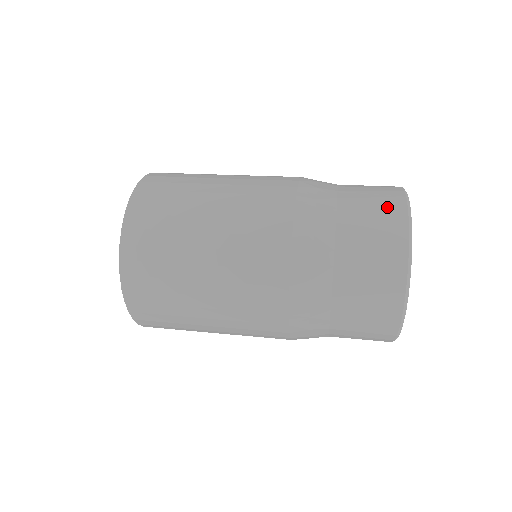
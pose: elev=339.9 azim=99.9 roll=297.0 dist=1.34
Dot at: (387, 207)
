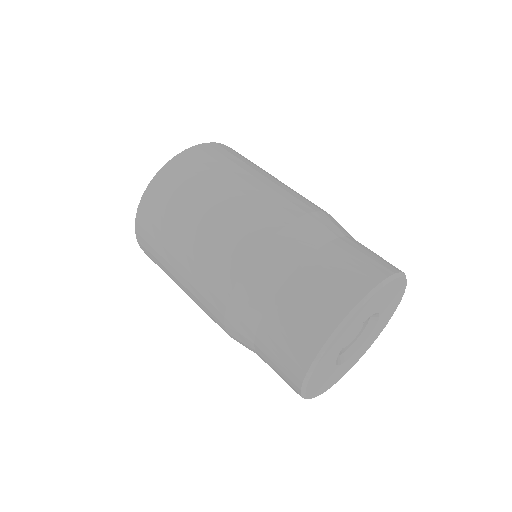
Dot at: (361, 273)
